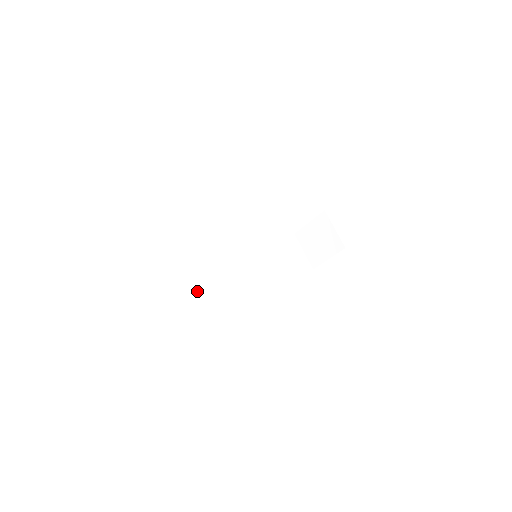
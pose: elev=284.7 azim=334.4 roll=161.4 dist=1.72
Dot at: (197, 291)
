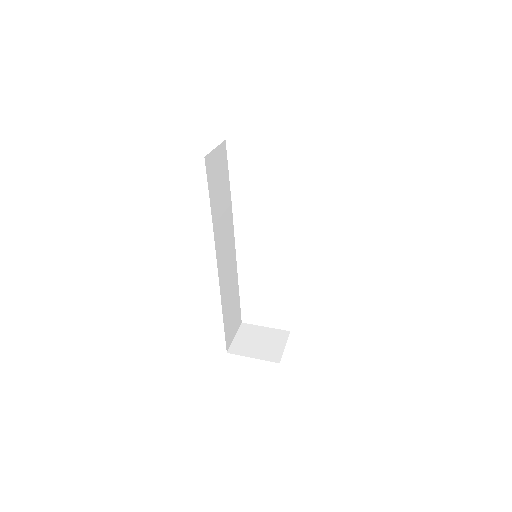
Dot at: (216, 194)
